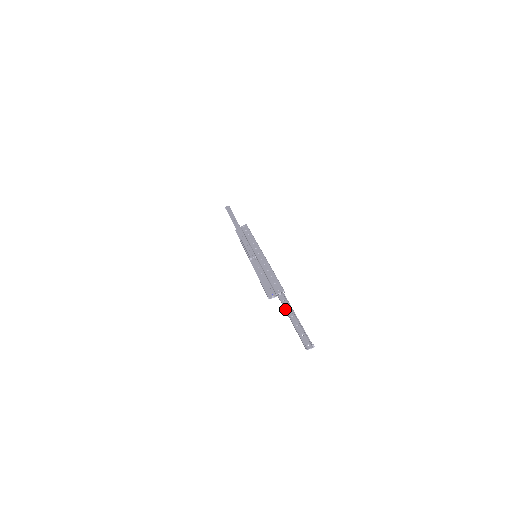
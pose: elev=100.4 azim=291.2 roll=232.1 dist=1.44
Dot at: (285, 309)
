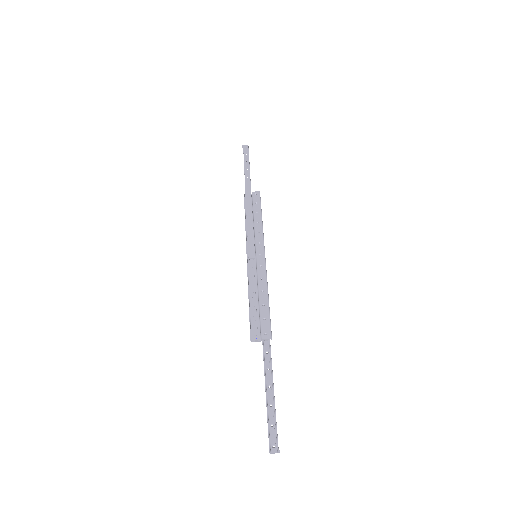
Dot at: (264, 372)
